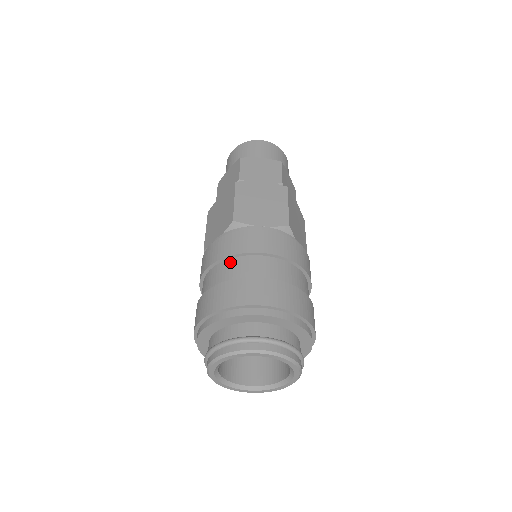
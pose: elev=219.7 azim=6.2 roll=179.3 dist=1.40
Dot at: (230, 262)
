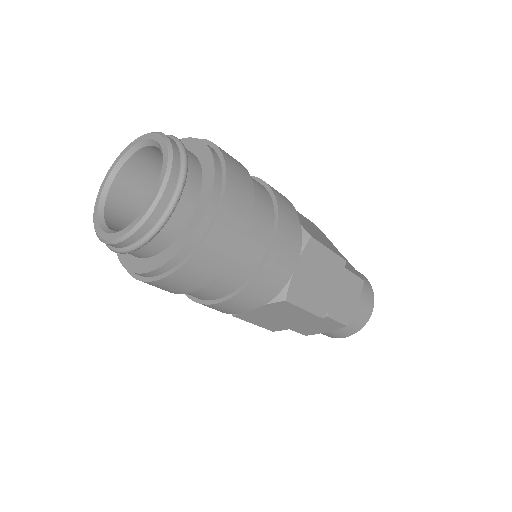
Dot at: occluded
